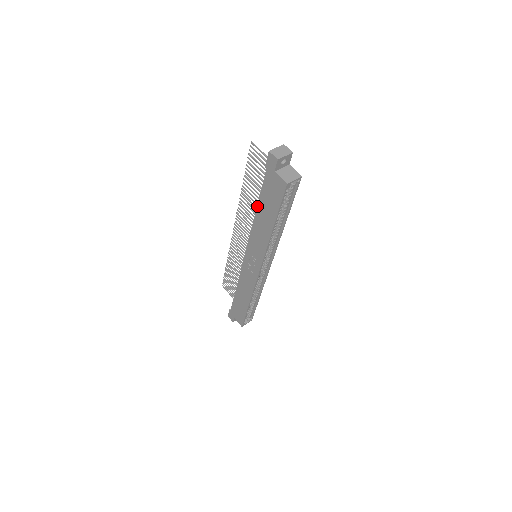
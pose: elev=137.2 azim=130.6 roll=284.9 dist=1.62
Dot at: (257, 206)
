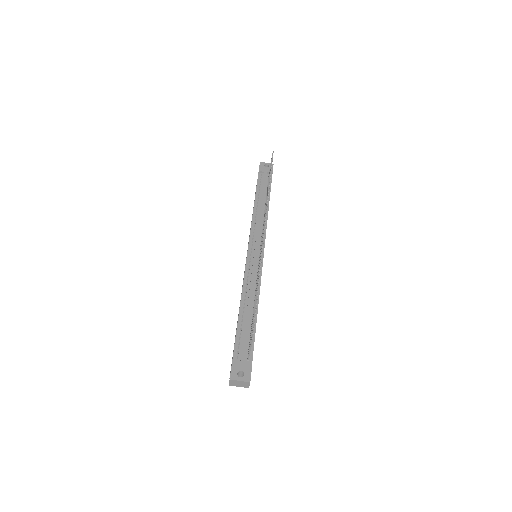
Dot at: (239, 314)
